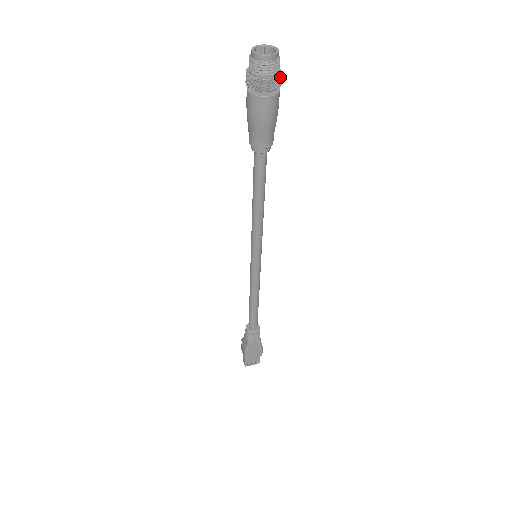
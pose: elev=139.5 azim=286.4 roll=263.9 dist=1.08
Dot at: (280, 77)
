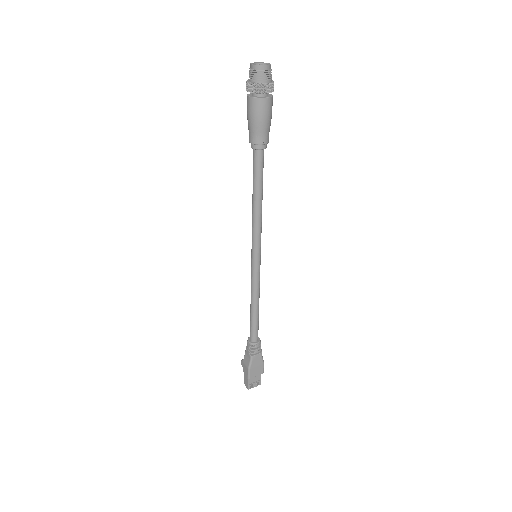
Dot at: (273, 83)
